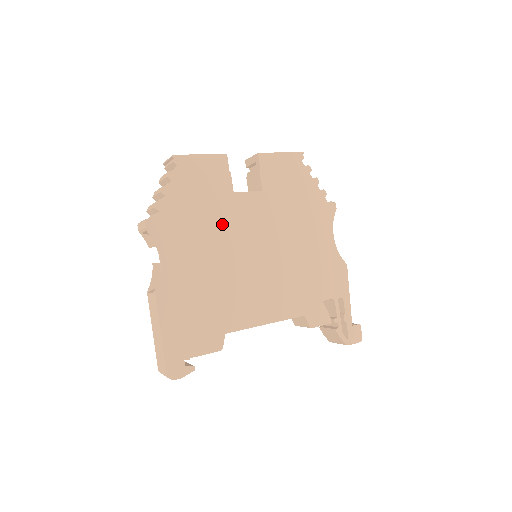
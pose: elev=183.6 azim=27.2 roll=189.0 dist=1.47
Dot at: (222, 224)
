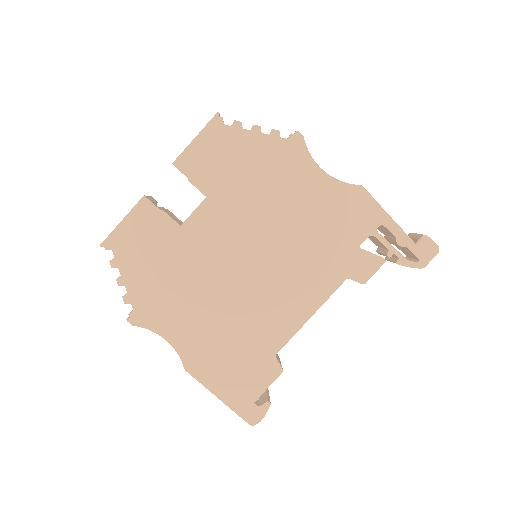
Dot at: (194, 265)
